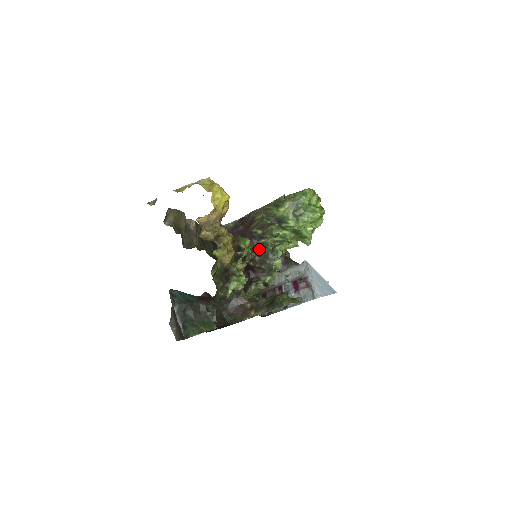
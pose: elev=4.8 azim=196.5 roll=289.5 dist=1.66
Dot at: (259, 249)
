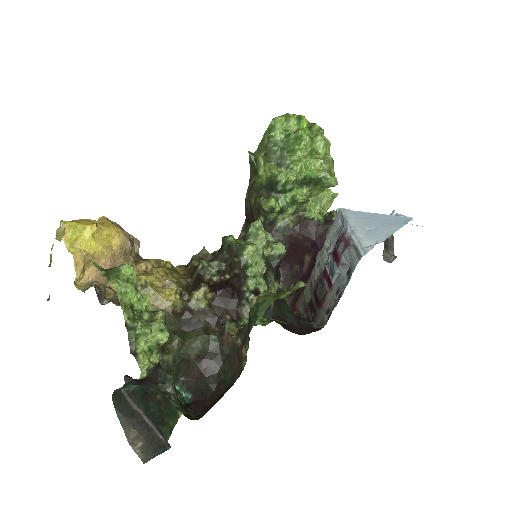
Dot at: (219, 251)
